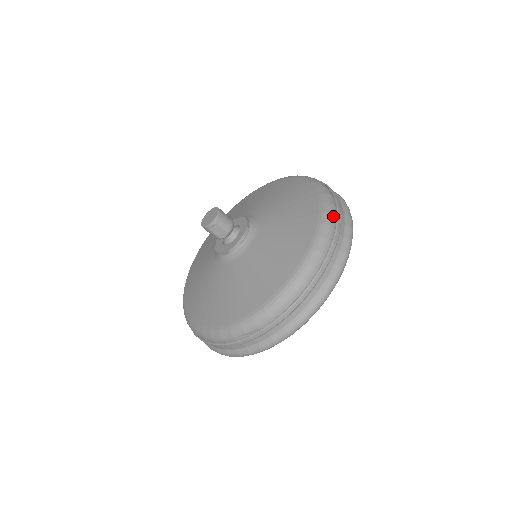
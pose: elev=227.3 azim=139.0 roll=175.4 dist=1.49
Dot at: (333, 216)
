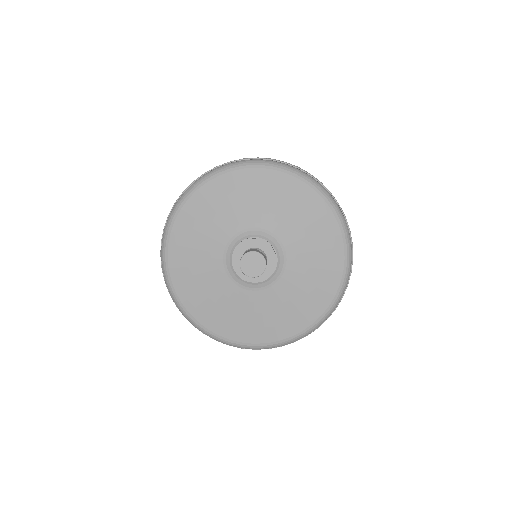
Dot at: (315, 329)
